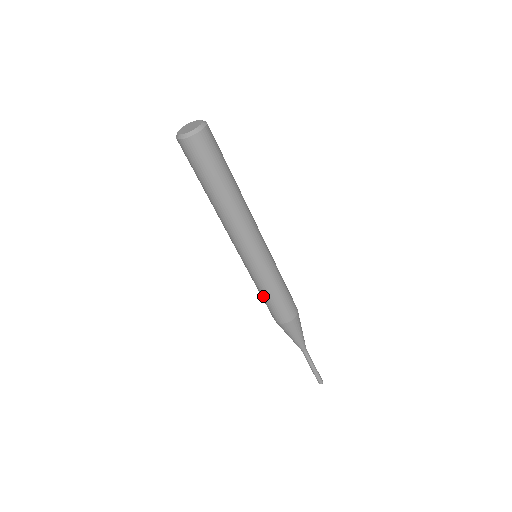
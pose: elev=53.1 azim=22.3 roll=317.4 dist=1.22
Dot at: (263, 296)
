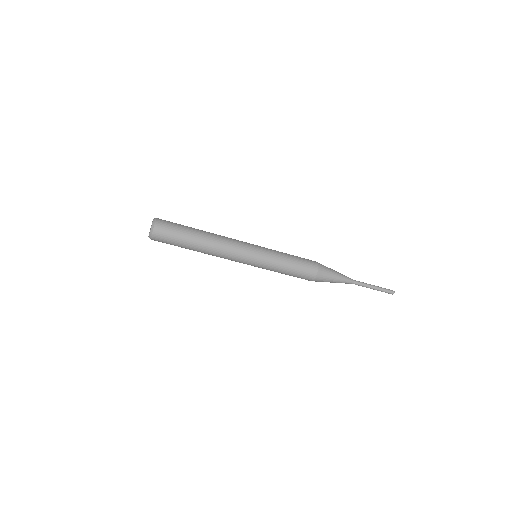
Dot at: occluded
